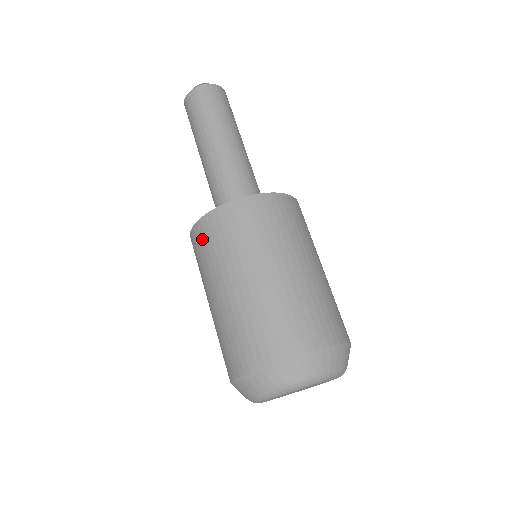
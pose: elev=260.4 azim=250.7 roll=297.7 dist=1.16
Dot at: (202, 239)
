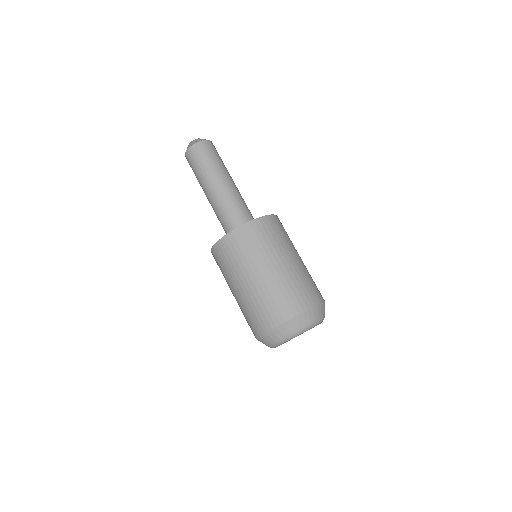
Dot at: (231, 247)
